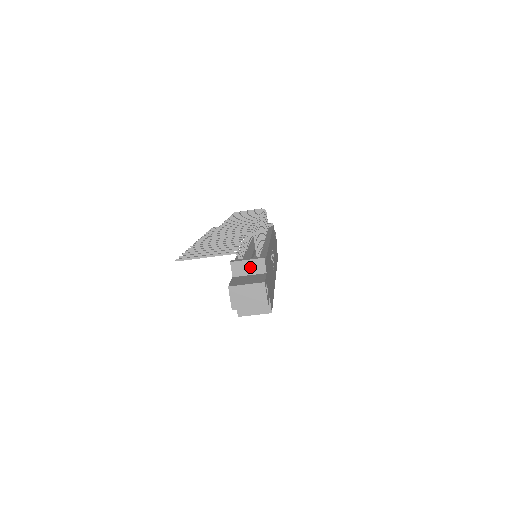
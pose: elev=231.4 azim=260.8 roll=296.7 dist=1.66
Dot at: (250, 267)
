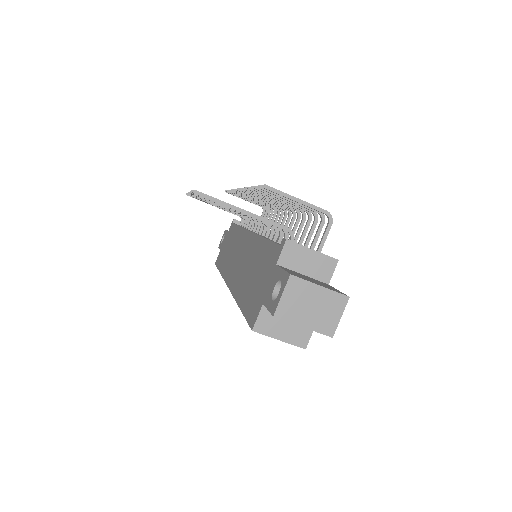
Dot at: (311, 263)
